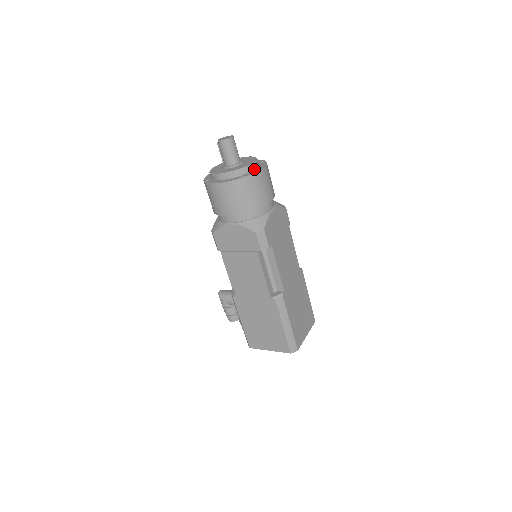
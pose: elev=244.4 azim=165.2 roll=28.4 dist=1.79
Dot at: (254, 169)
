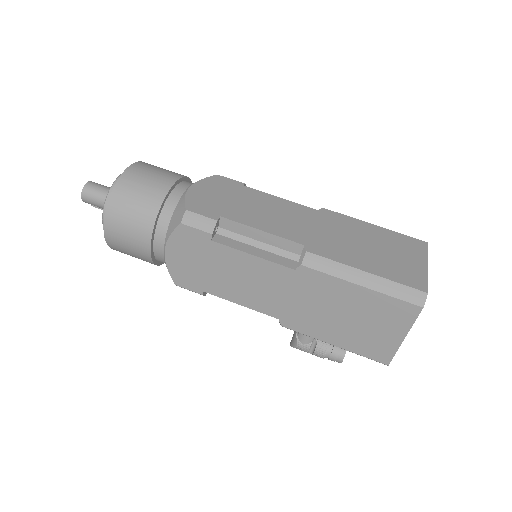
Dot at: occluded
